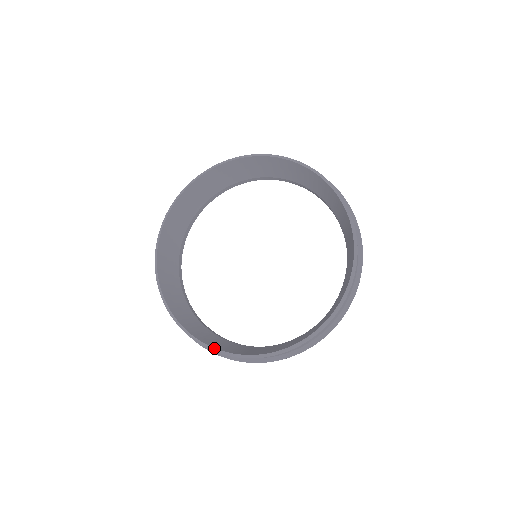
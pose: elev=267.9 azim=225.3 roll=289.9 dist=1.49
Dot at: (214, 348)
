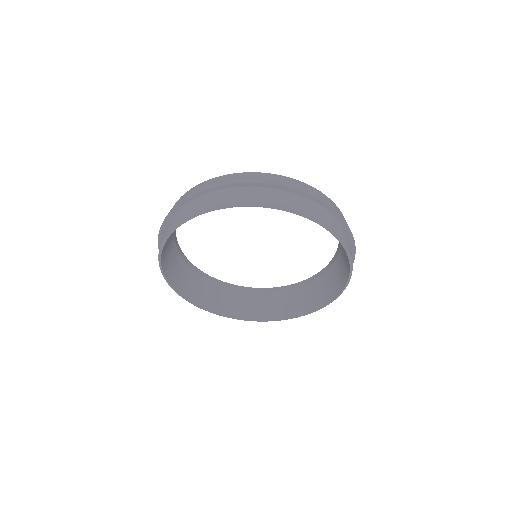
Dot at: occluded
